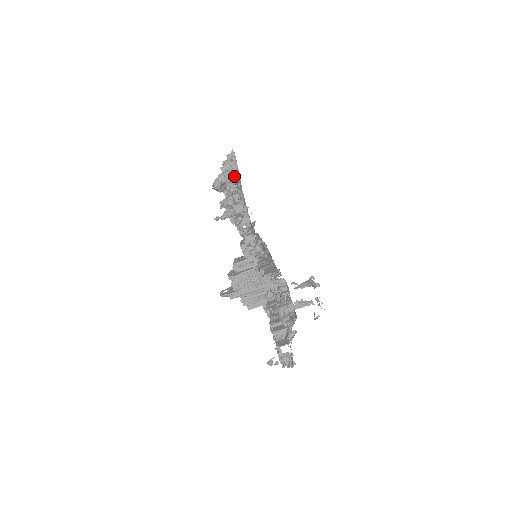
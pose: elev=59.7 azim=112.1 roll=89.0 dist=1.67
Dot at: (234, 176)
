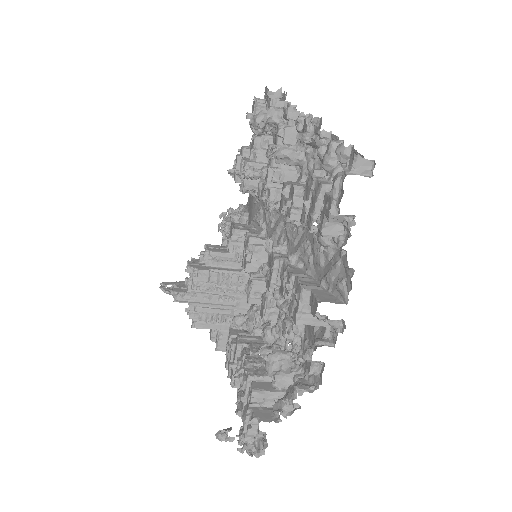
Dot at: (309, 118)
